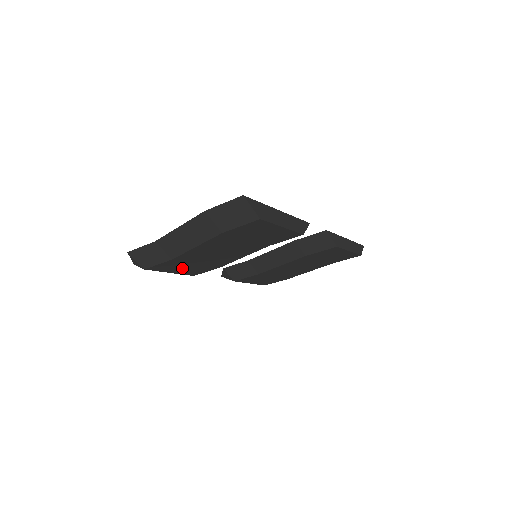
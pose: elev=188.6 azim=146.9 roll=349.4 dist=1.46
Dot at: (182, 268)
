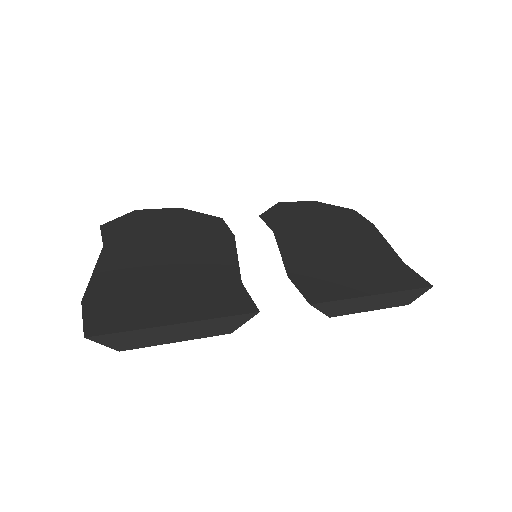
Dot at: occluded
